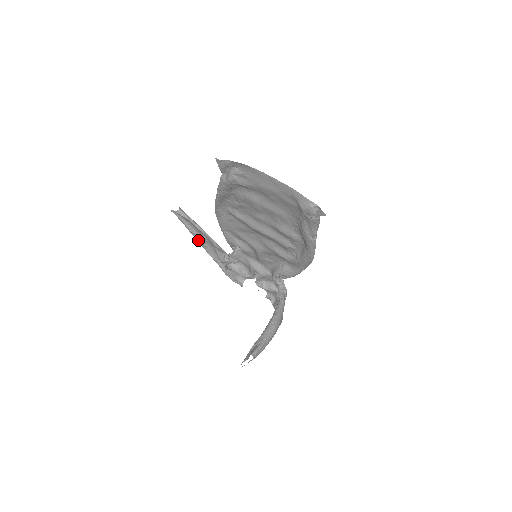
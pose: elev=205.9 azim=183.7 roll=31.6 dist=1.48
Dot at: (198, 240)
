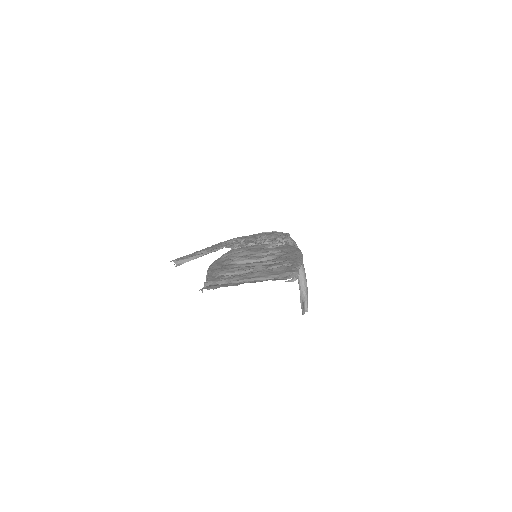
Dot at: occluded
